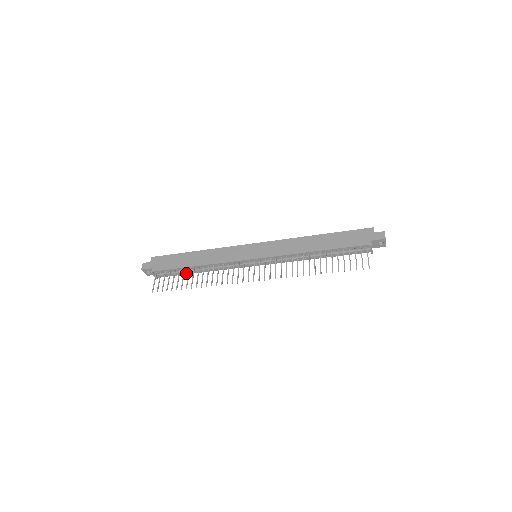
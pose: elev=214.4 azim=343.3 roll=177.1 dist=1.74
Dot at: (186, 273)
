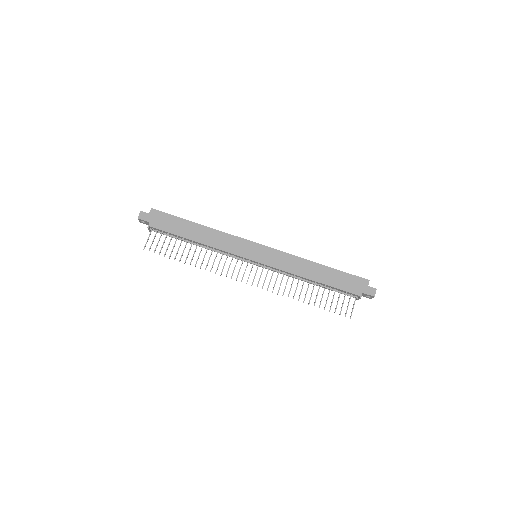
Dot at: occluded
